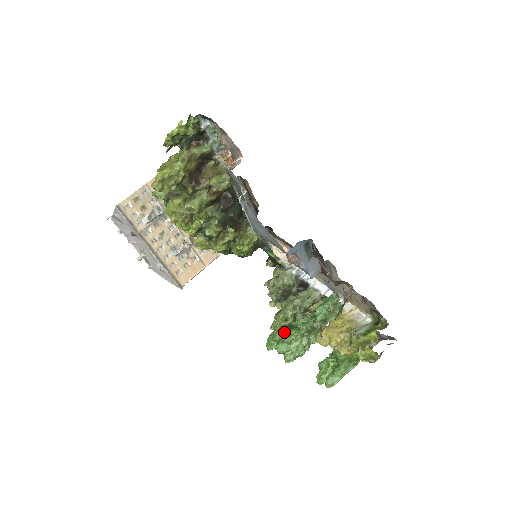
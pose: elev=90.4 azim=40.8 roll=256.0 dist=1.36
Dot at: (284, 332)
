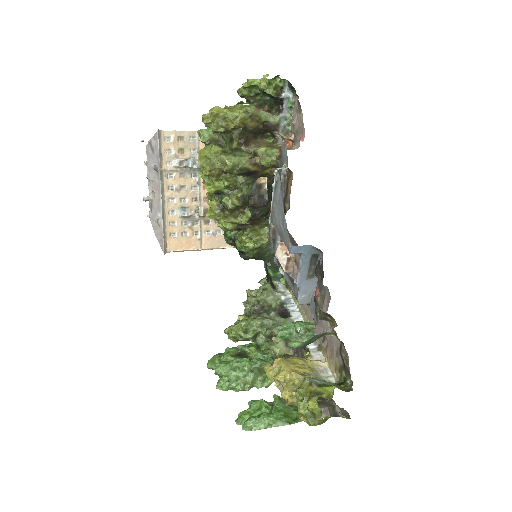
Dot at: (235, 356)
